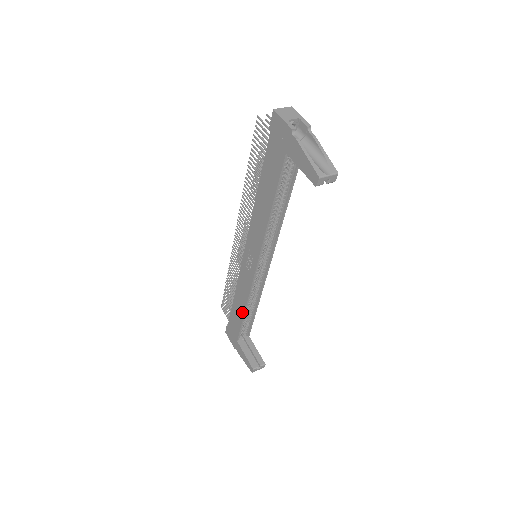
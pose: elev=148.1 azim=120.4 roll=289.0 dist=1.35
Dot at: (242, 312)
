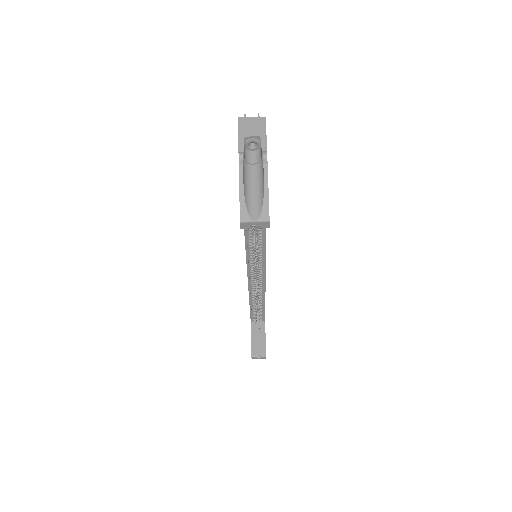
Dot at: occluded
